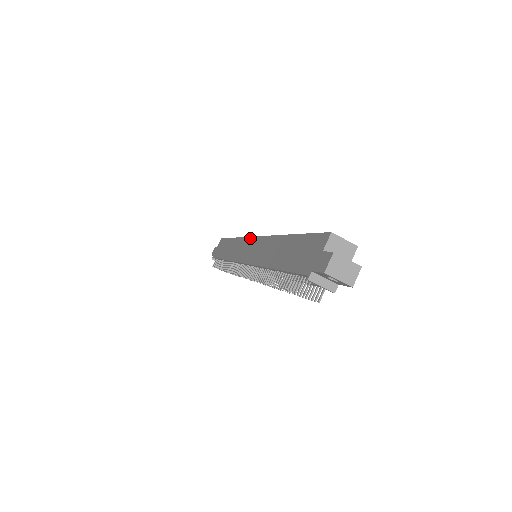
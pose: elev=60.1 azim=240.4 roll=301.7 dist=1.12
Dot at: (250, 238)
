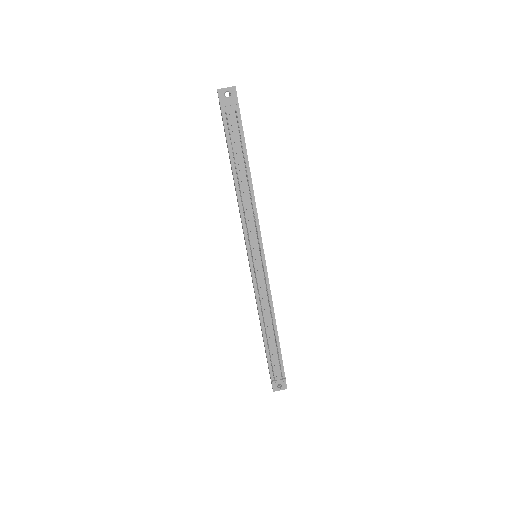
Dot at: occluded
